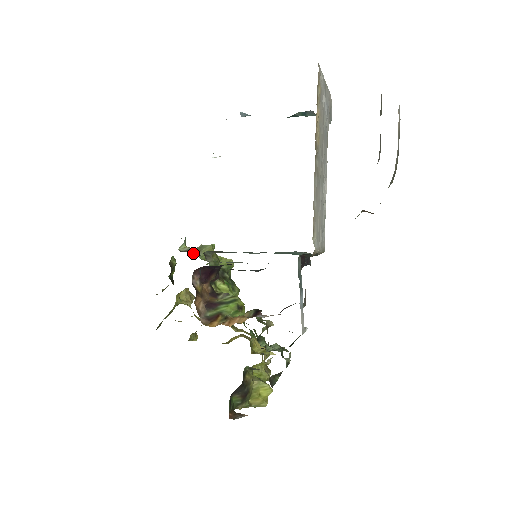
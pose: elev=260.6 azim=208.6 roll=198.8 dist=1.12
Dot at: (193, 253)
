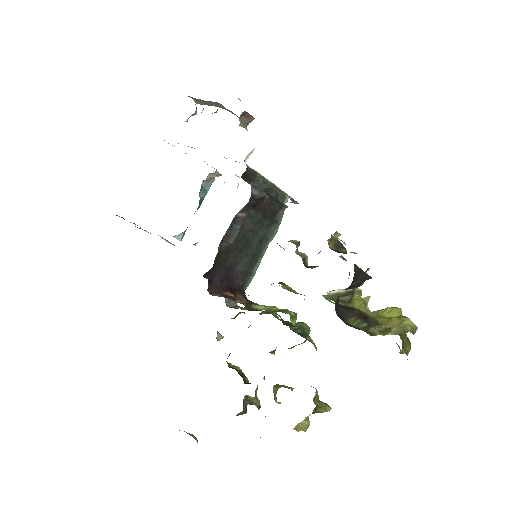
Dot at: occluded
